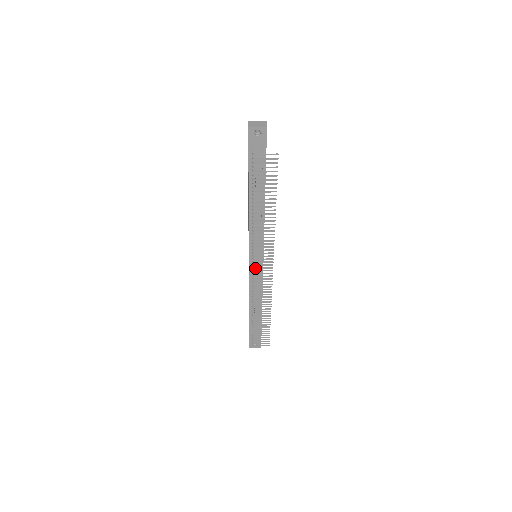
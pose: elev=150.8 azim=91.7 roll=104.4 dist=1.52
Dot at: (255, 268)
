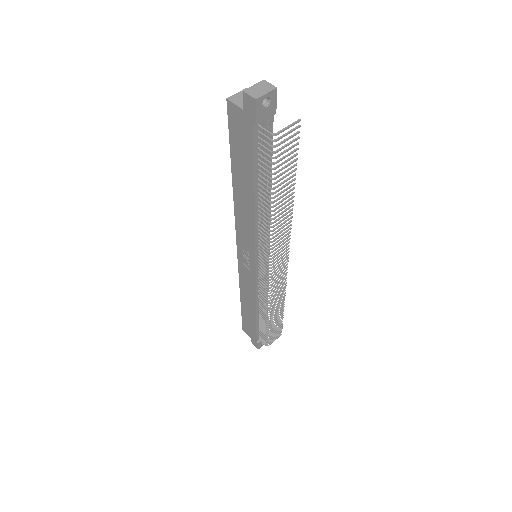
Dot at: occluded
